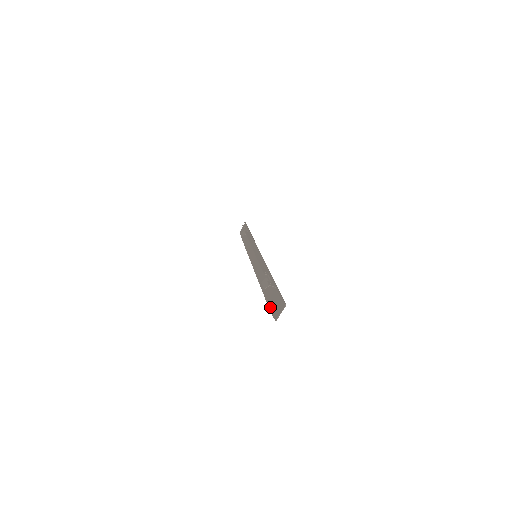
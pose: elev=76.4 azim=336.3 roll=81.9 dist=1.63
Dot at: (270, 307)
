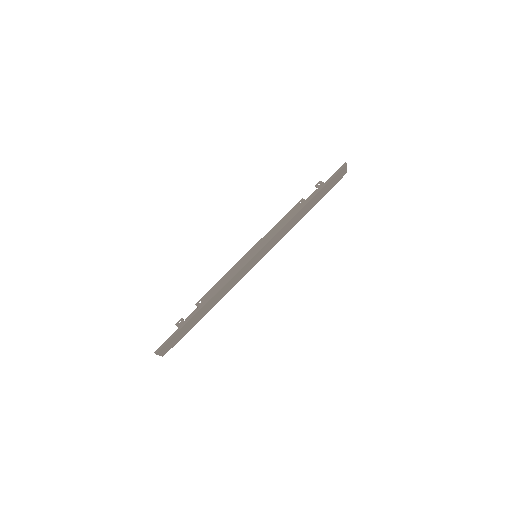
Dot at: (180, 338)
